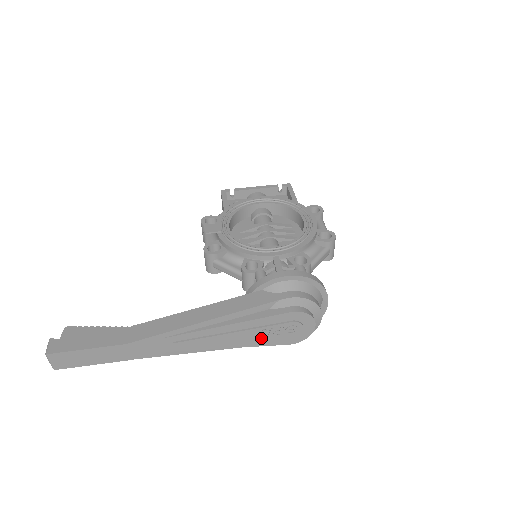
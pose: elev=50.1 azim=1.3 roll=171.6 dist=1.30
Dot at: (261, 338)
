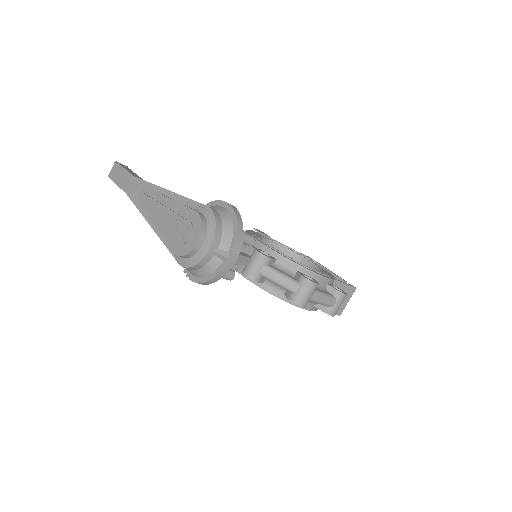
Dot at: (169, 226)
